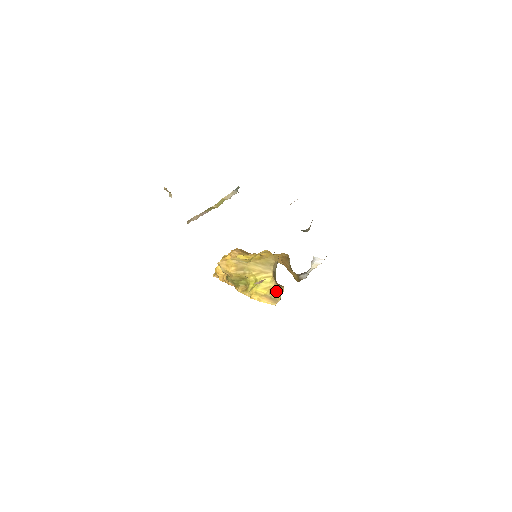
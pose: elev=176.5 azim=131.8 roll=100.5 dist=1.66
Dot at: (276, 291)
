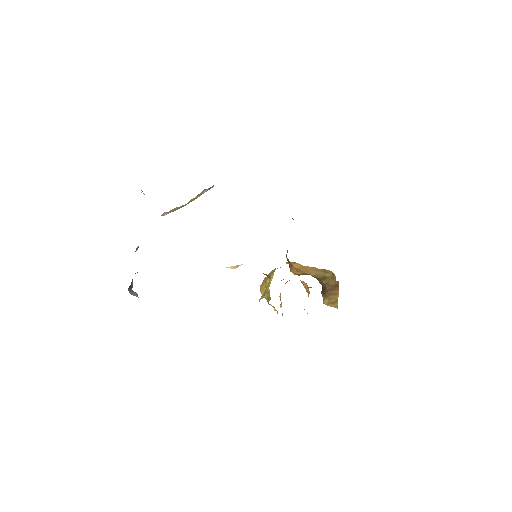
Dot at: (268, 284)
